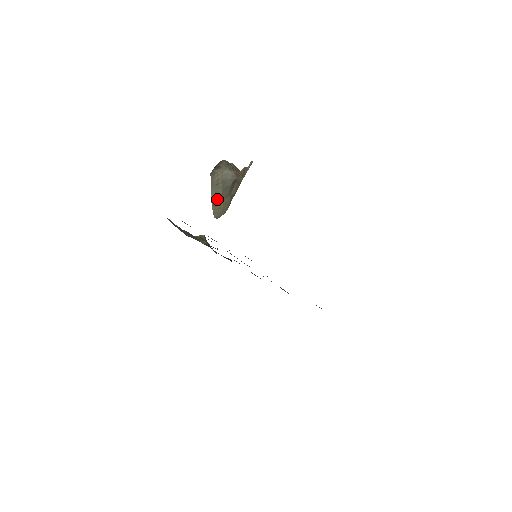
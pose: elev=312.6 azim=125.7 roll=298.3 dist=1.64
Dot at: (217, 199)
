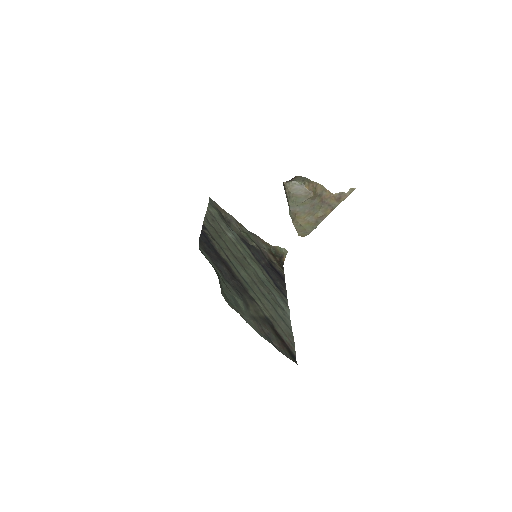
Dot at: (294, 214)
